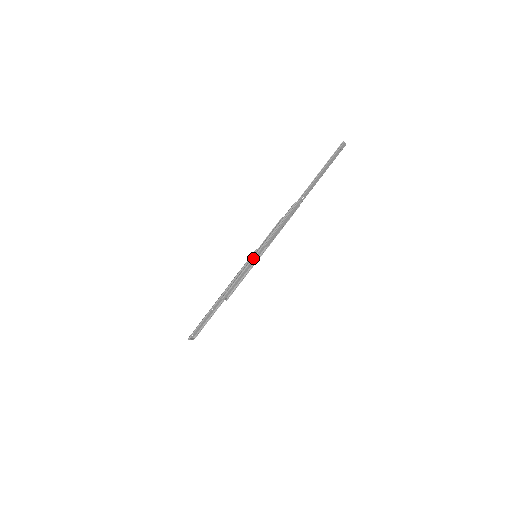
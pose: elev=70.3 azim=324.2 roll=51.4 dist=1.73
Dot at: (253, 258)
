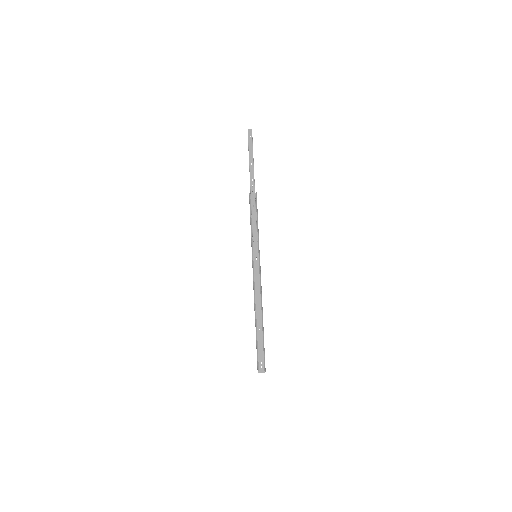
Dot at: (252, 258)
